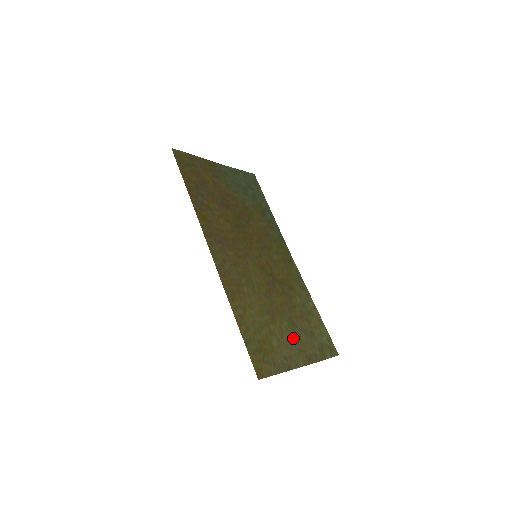
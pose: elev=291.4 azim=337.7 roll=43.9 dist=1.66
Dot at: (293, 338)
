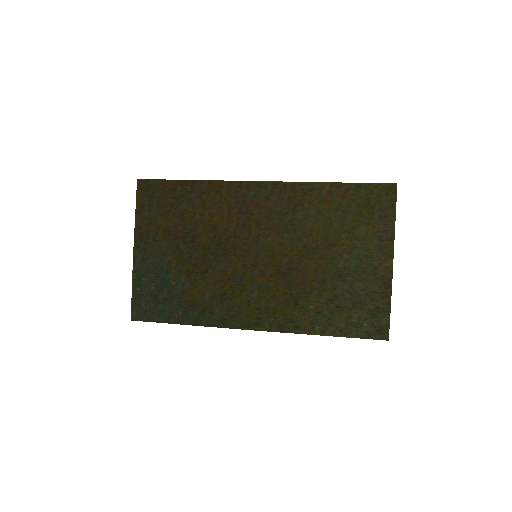
Dot at: (359, 267)
